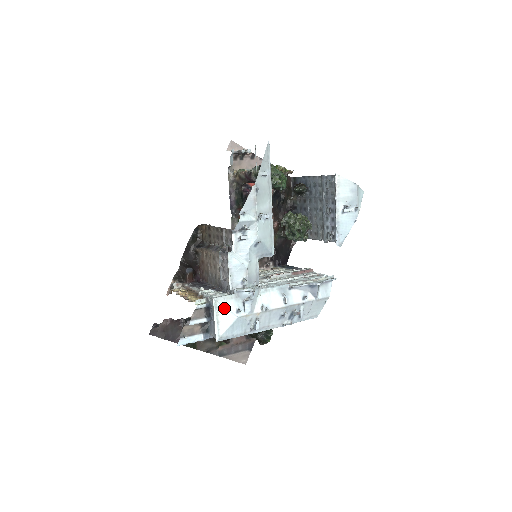
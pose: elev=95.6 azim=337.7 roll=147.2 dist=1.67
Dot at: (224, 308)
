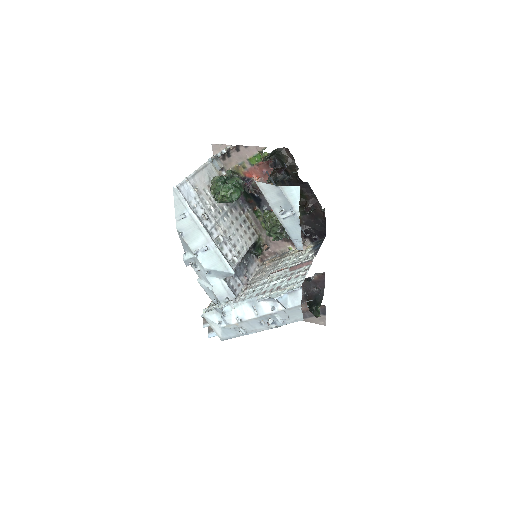
Dot at: (211, 321)
